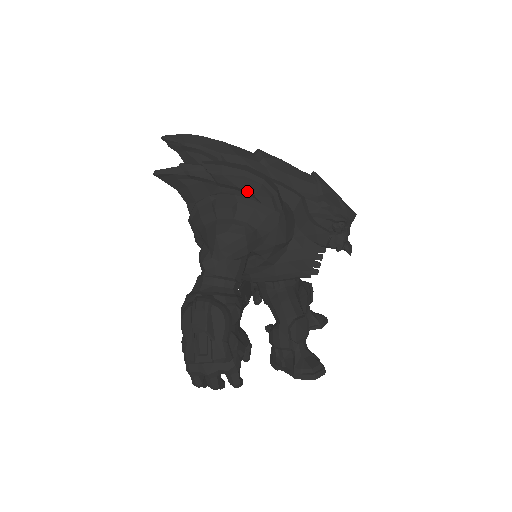
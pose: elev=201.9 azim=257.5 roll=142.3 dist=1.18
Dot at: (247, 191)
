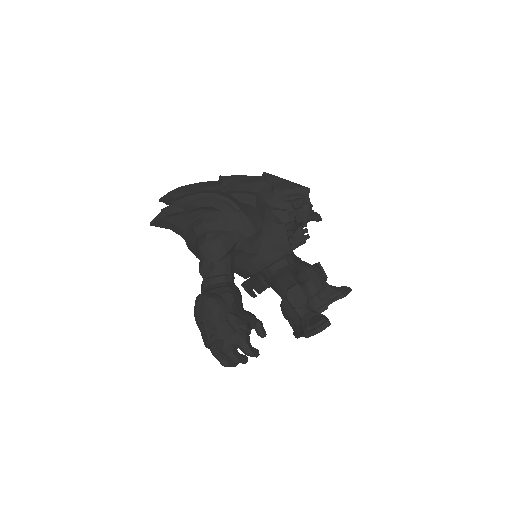
Dot at: (207, 207)
